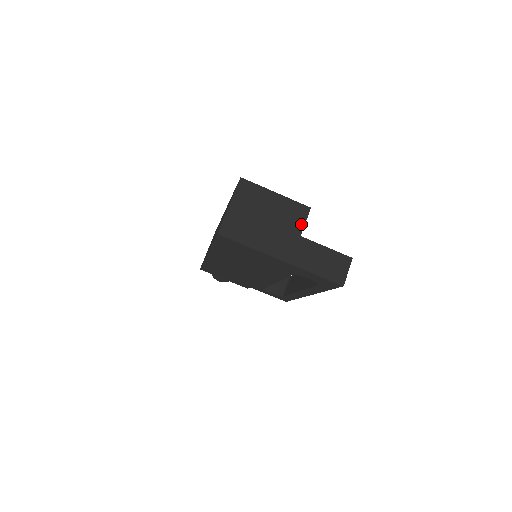
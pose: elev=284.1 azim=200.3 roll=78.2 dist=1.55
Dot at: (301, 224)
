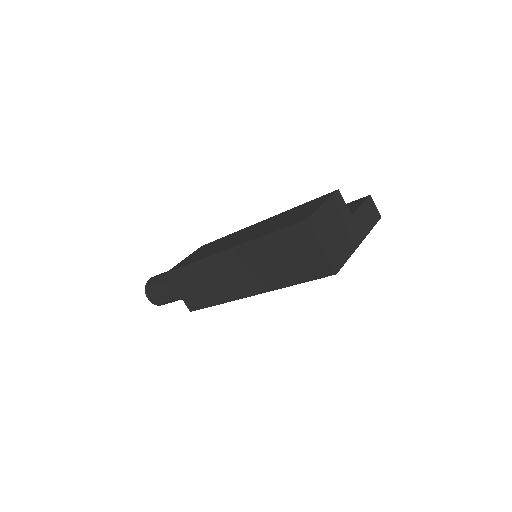
Dot at: (346, 207)
